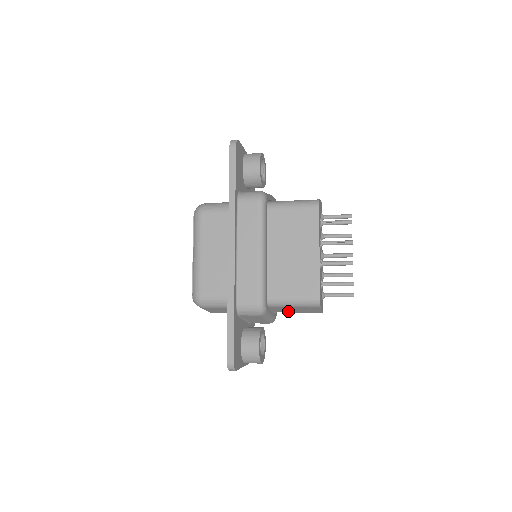
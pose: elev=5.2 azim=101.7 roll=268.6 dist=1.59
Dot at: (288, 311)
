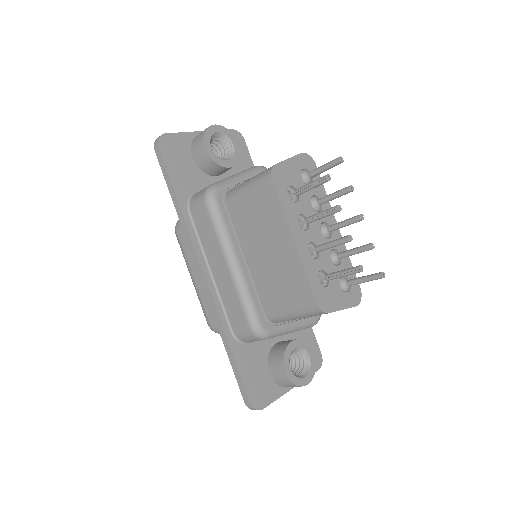
Dot at: occluded
